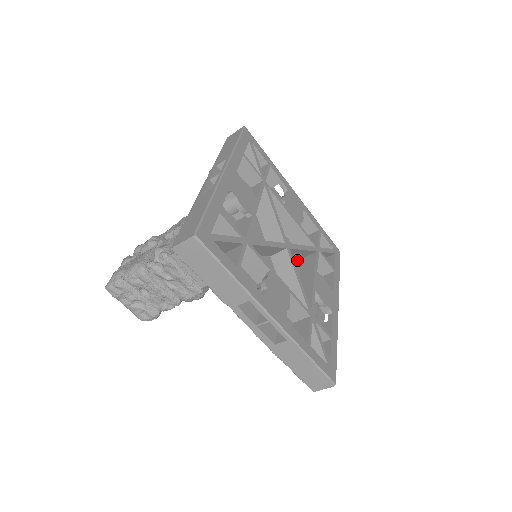
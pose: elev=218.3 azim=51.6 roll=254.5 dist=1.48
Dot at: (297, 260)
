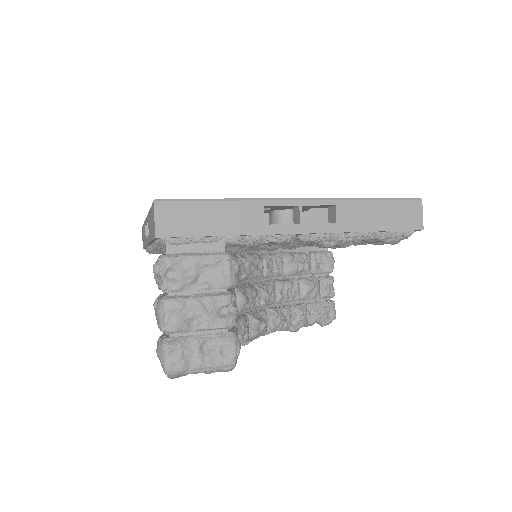
Dot at: occluded
